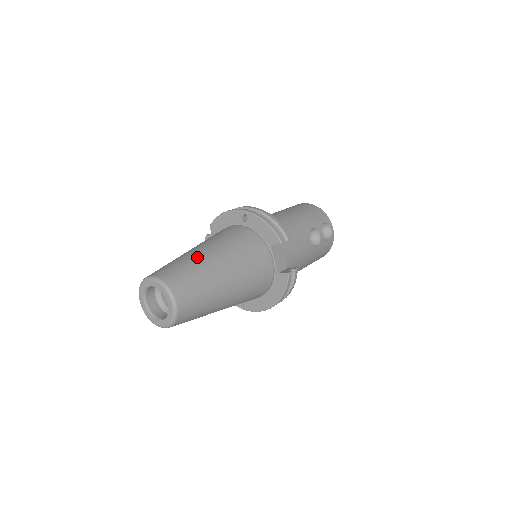
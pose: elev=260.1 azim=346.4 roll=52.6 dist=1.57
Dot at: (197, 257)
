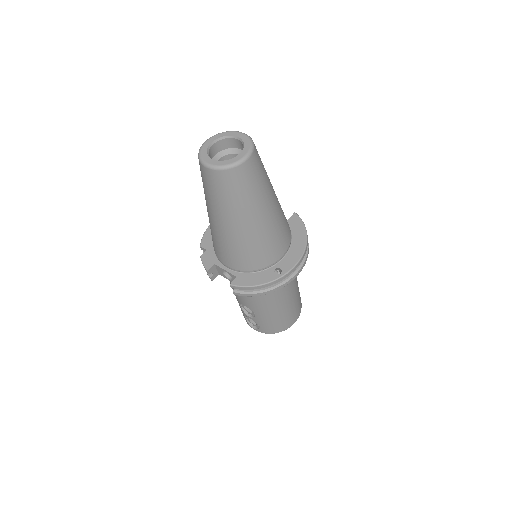
Dot at: occluded
